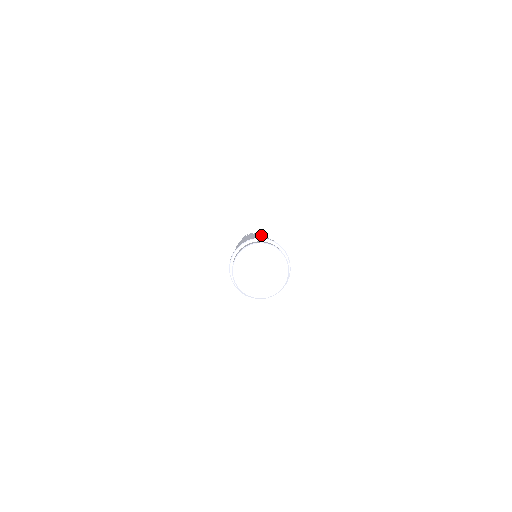
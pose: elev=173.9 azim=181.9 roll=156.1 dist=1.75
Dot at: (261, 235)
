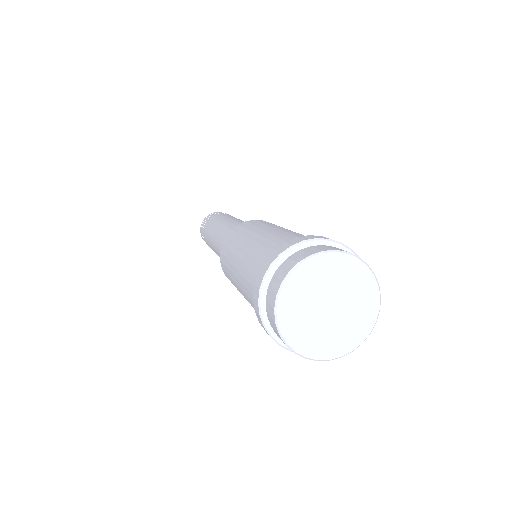
Dot at: (243, 227)
